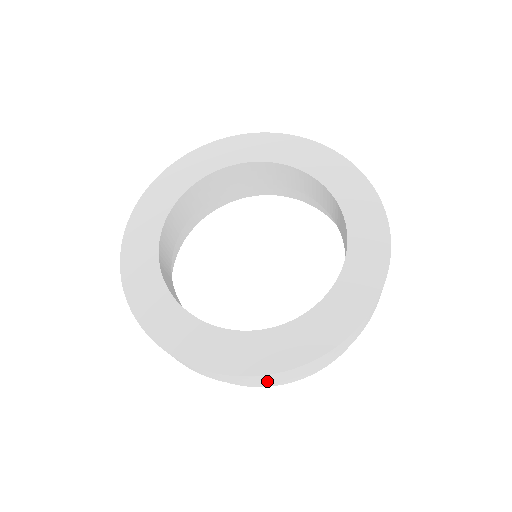
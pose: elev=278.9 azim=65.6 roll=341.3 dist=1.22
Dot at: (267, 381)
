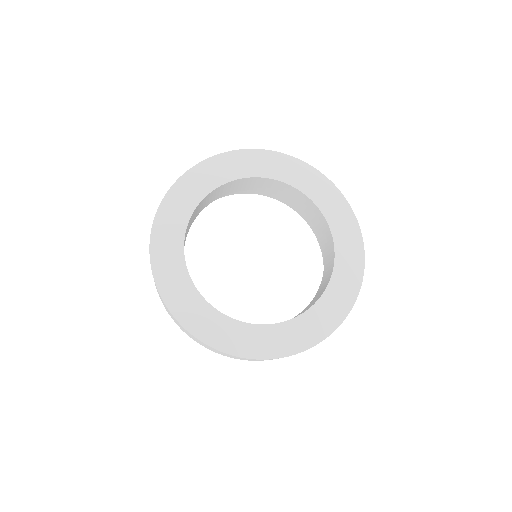
Dot at: (207, 347)
